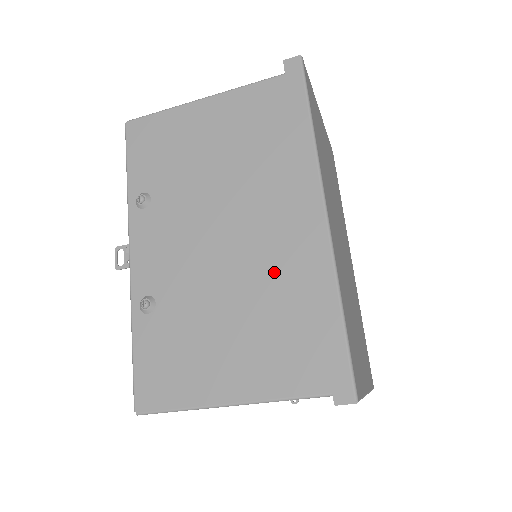
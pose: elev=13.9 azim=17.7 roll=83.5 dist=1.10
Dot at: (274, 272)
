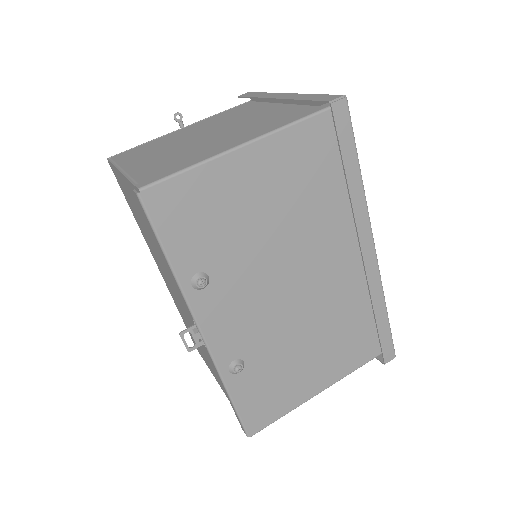
Dot at: (336, 301)
